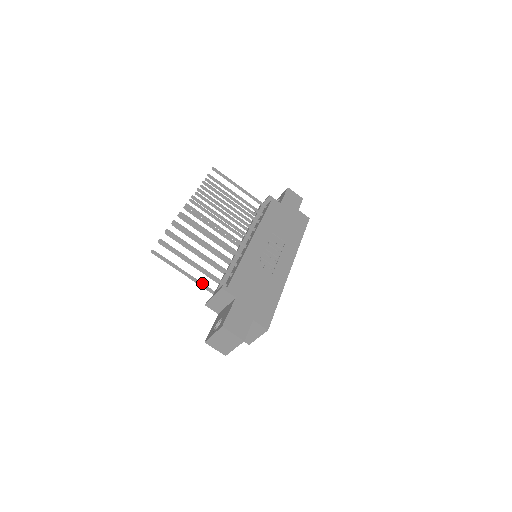
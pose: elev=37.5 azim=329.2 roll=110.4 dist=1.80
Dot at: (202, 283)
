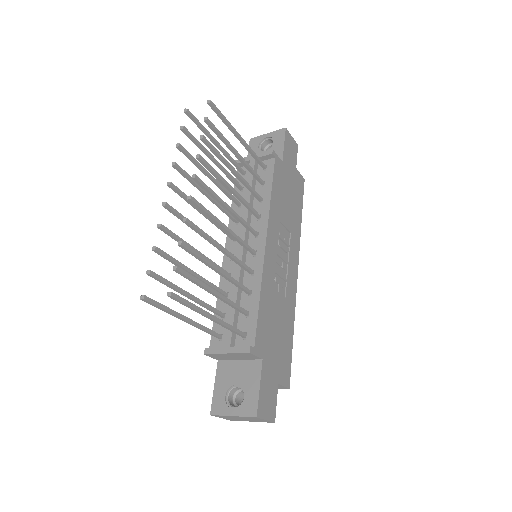
Dot at: (206, 327)
